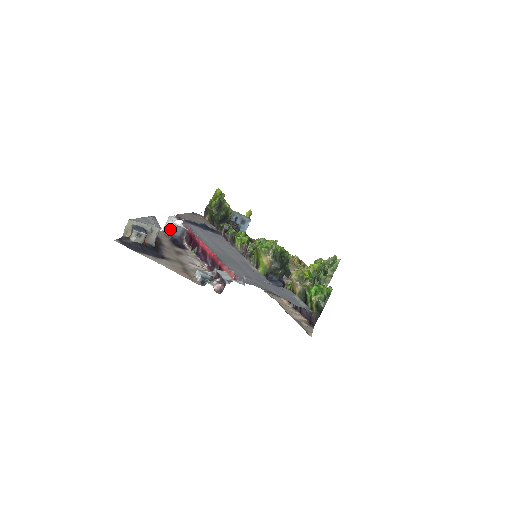
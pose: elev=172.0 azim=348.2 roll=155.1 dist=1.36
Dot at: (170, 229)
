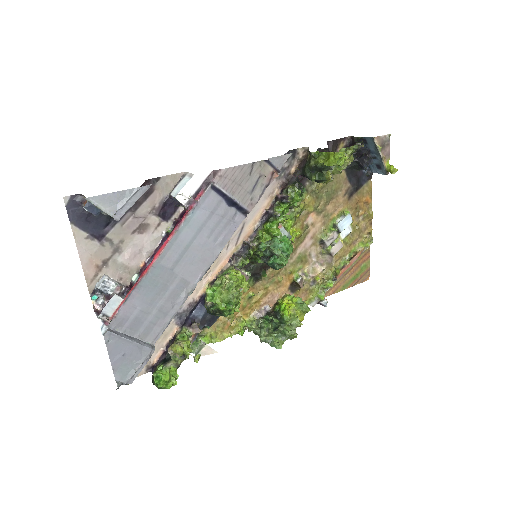
Dot at: (175, 191)
